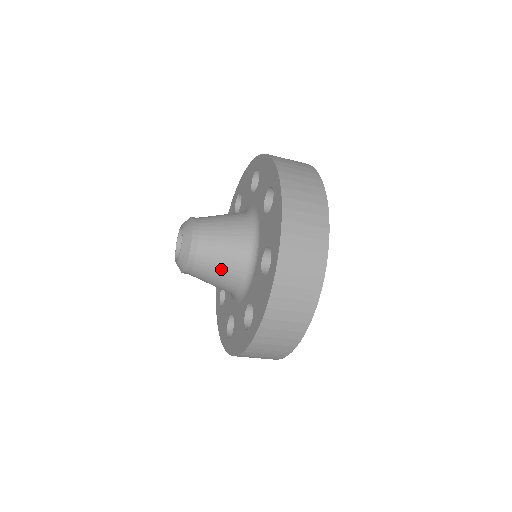
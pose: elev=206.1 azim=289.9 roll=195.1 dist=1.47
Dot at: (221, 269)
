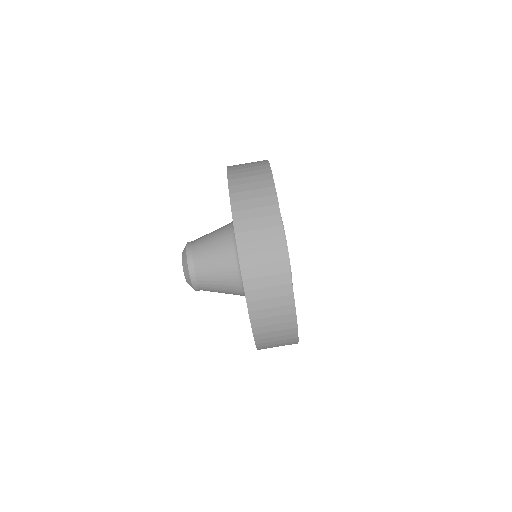
Dot at: (213, 236)
